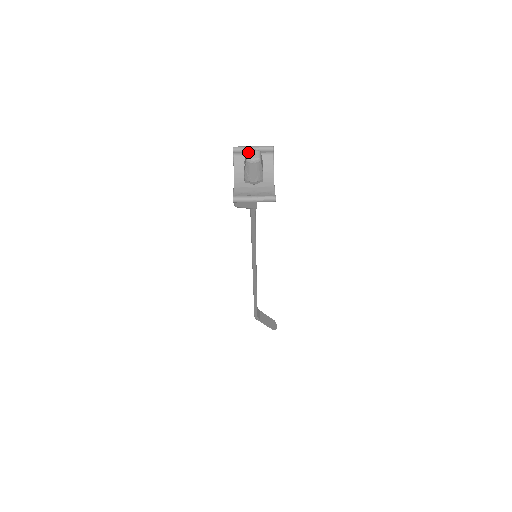
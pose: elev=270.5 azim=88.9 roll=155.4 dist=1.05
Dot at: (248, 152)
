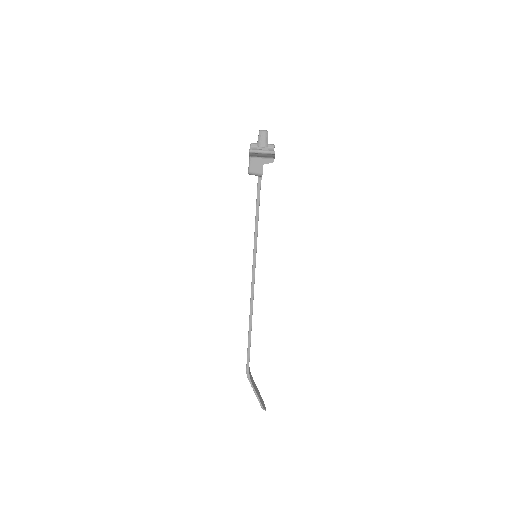
Dot at: (261, 130)
